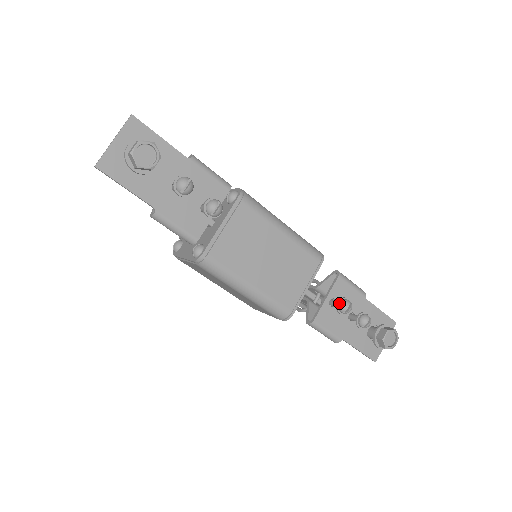
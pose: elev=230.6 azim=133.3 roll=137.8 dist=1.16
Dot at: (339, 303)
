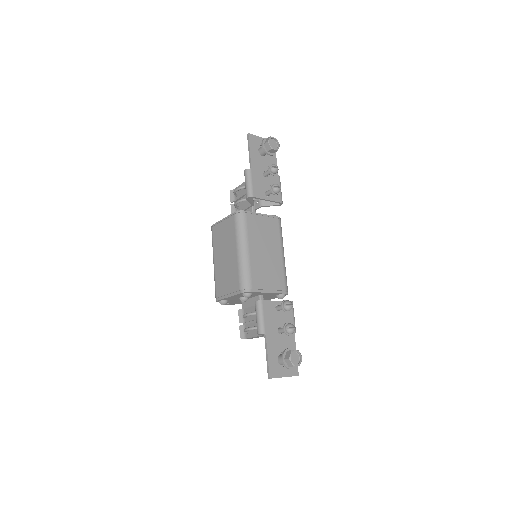
Dot at: (286, 300)
